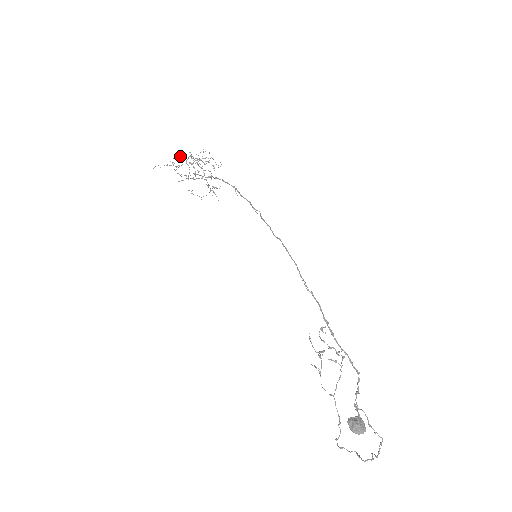
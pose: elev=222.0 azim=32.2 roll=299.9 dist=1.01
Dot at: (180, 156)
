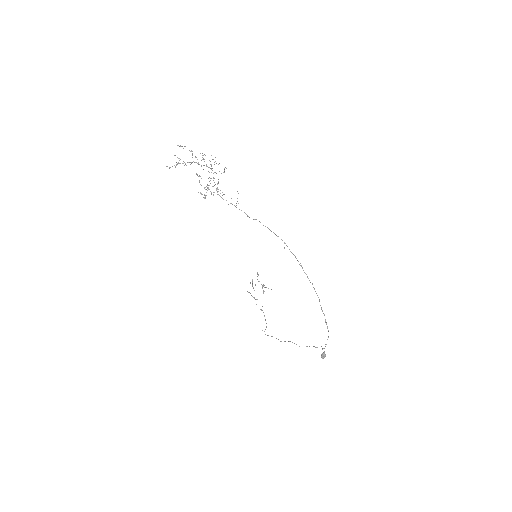
Dot at: occluded
